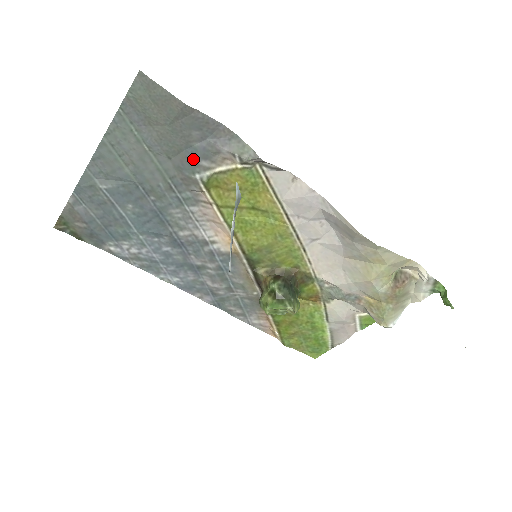
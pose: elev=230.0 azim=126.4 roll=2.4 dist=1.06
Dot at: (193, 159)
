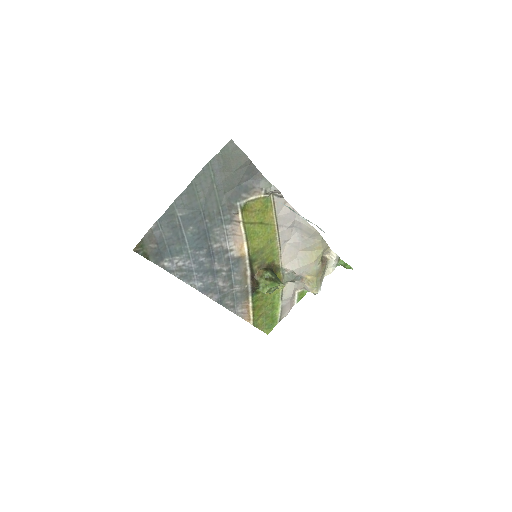
Dot at: (239, 193)
